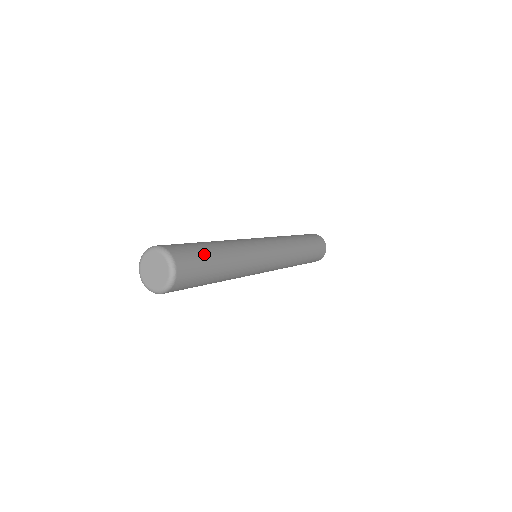
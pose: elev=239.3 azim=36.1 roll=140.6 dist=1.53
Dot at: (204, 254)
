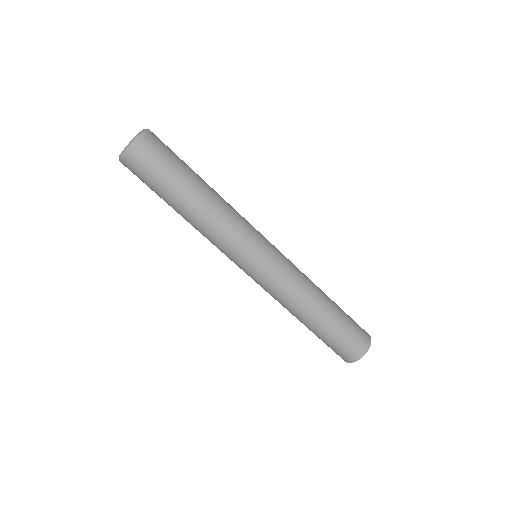
Dot at: (183, 161)
